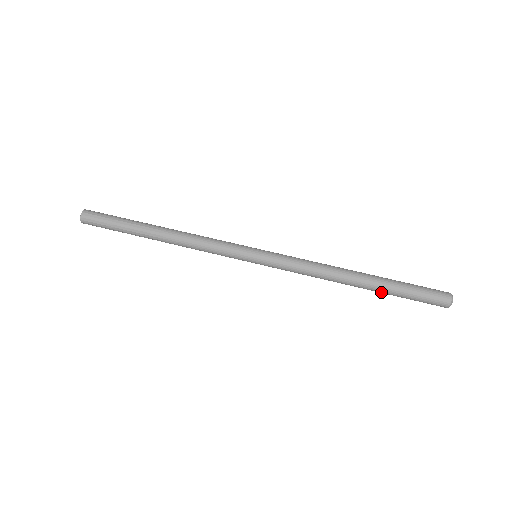
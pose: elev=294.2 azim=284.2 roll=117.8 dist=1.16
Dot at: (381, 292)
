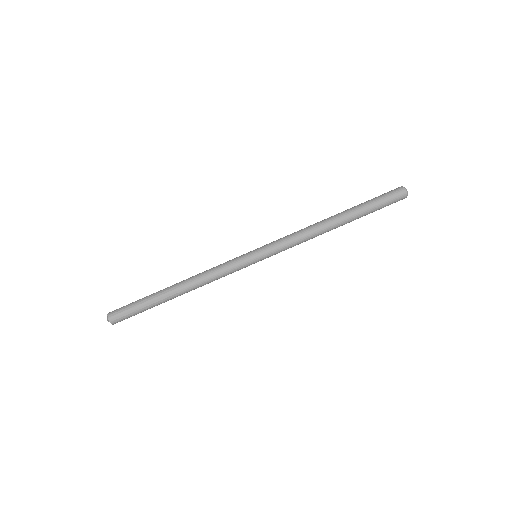
Dot at: (357, 218)
